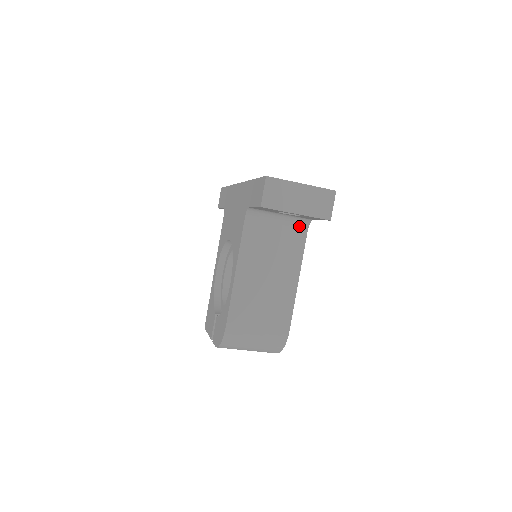
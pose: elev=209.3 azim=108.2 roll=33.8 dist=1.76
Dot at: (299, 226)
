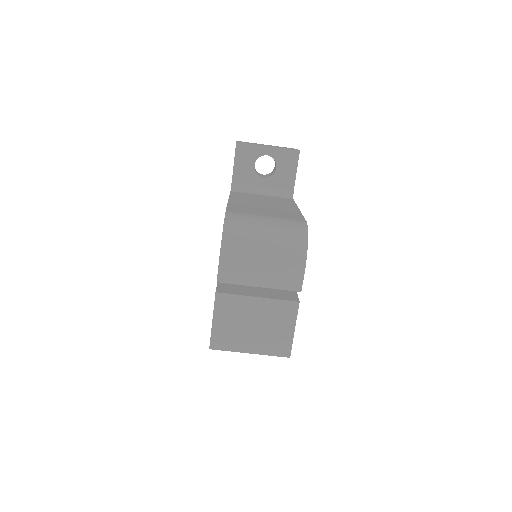
Dot at: (284, 198)
